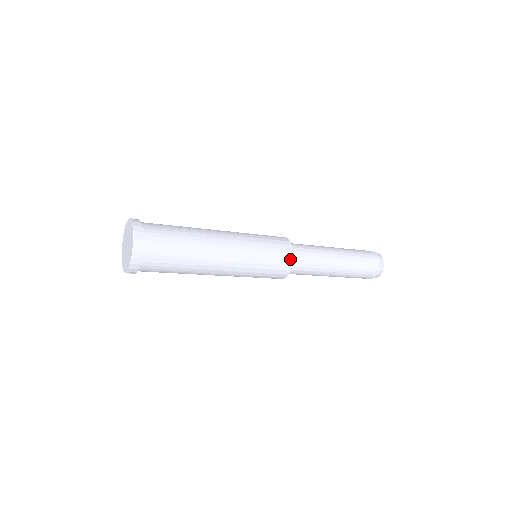
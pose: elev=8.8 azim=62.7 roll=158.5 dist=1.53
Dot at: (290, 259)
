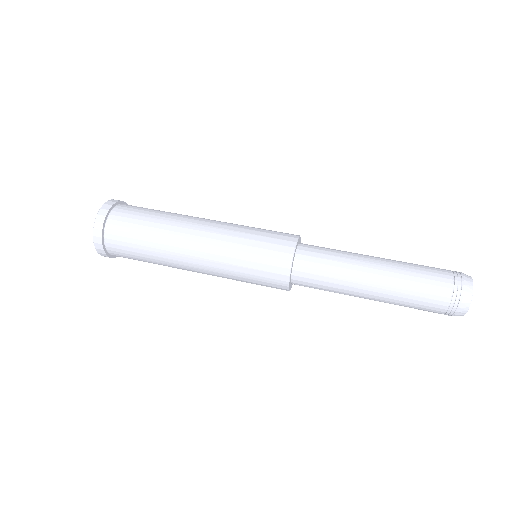
Dot at: occluded
